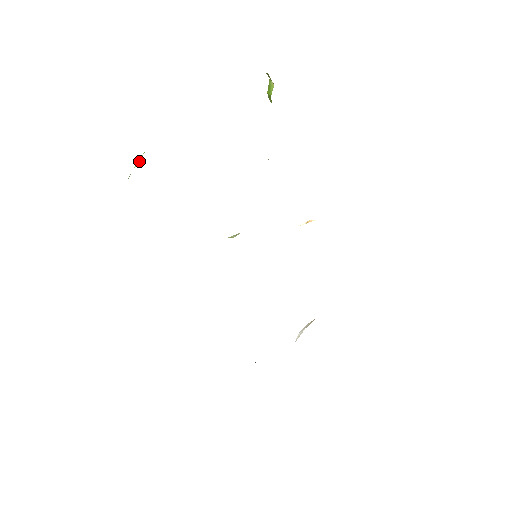
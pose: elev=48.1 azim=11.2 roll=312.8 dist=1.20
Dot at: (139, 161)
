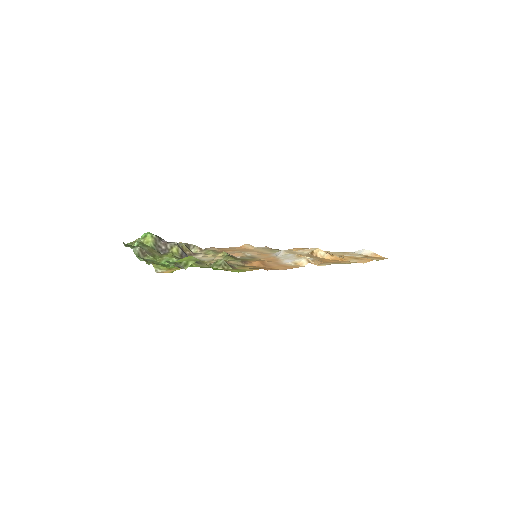
Dot at: occluded
